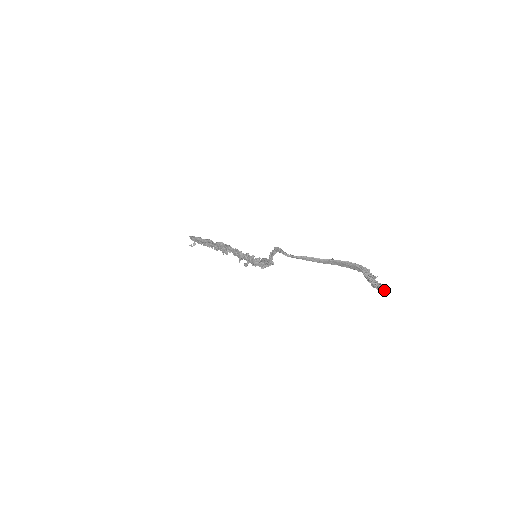
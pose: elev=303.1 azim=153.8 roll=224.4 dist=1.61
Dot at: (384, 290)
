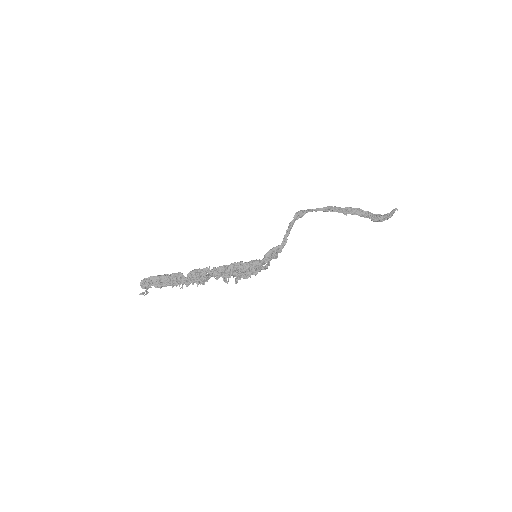
Dot at: (395, 209)
